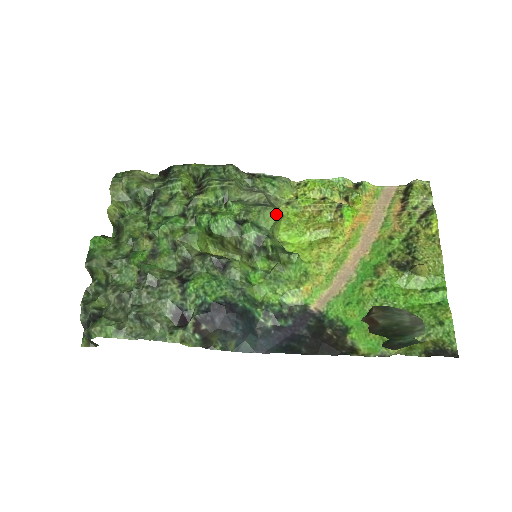
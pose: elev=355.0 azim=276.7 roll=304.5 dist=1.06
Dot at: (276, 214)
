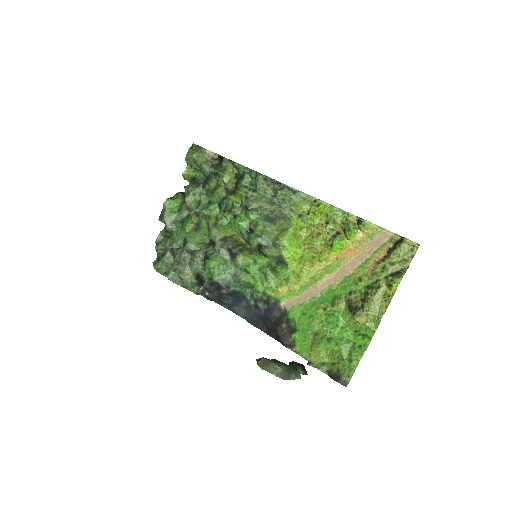
Dot at: (277, 231)
